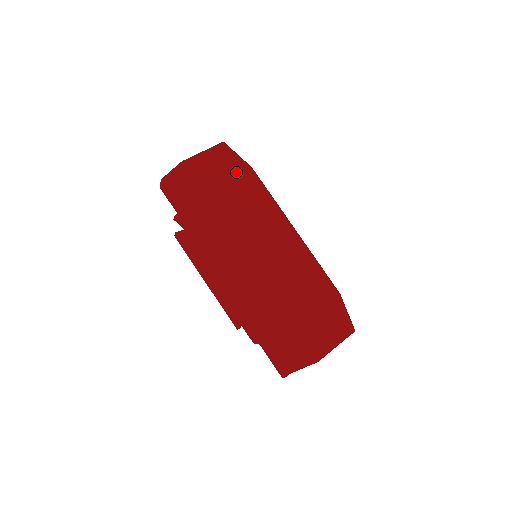
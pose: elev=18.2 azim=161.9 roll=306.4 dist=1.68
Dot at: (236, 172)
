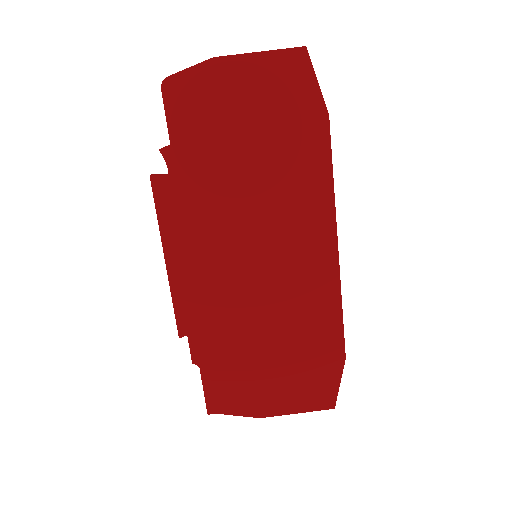
Dot at: (297, 113)
